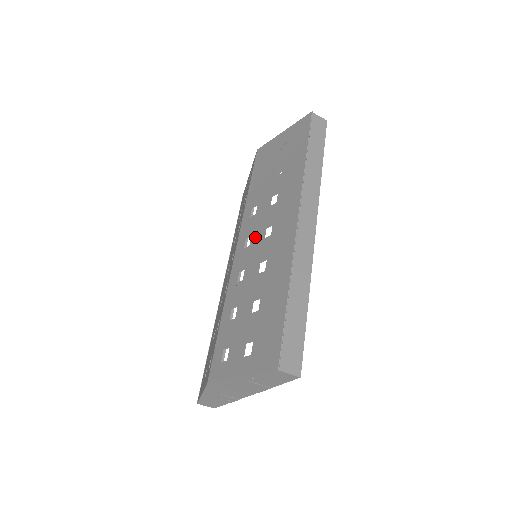
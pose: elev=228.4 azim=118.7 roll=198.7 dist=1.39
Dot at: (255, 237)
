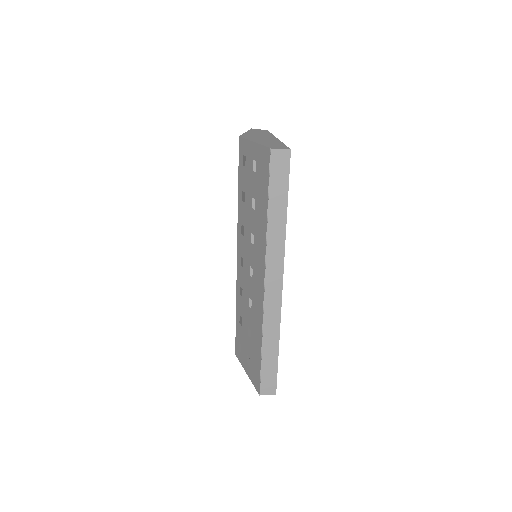
Dot at: (245, 264)
